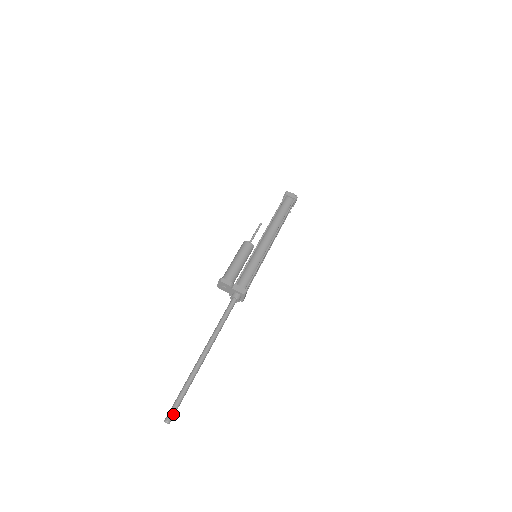
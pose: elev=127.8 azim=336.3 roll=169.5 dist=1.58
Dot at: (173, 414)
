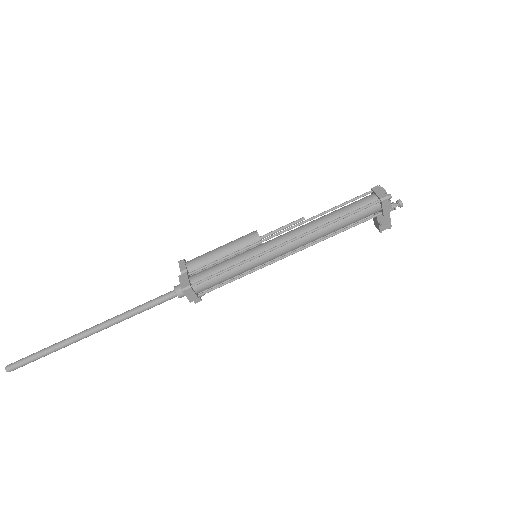
Dot at: (15, 365)
